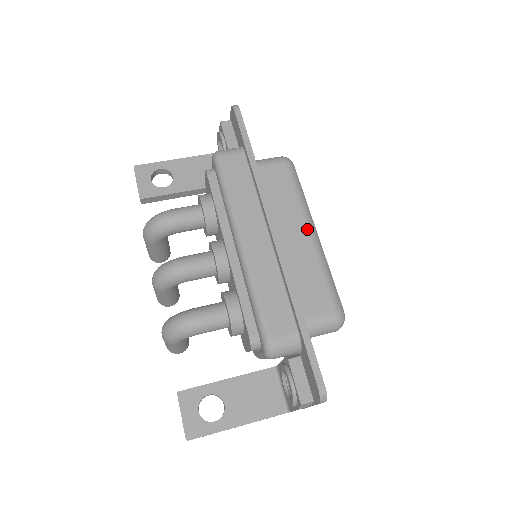
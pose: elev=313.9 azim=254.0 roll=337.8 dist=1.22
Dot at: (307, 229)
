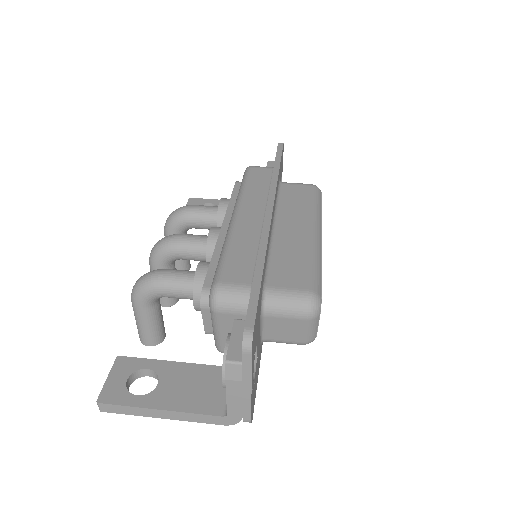
Dot at: (310, 227)
